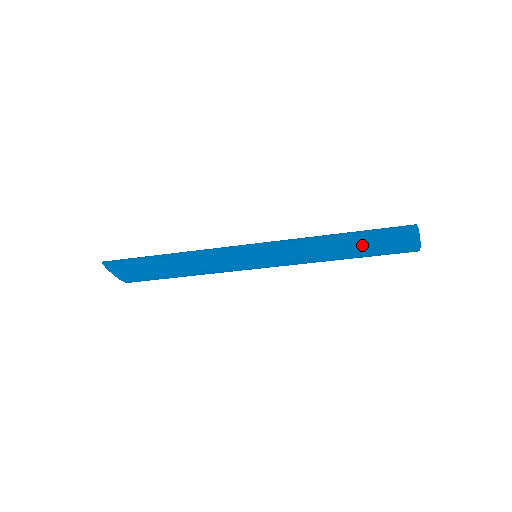
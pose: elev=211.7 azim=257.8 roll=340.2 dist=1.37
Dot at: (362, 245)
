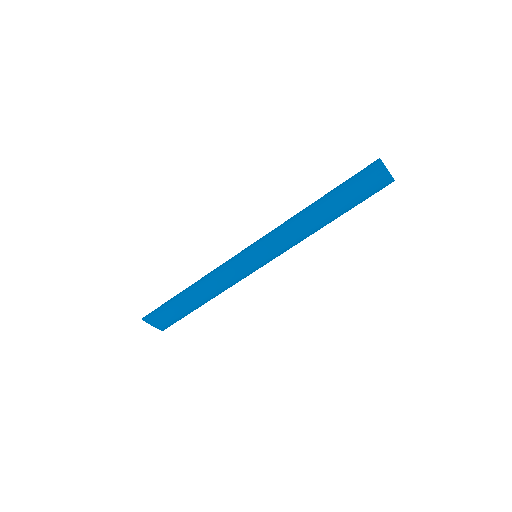
Dot at: (334, 195)
